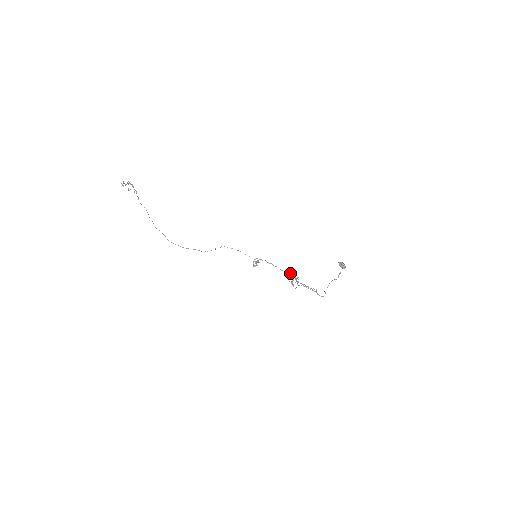
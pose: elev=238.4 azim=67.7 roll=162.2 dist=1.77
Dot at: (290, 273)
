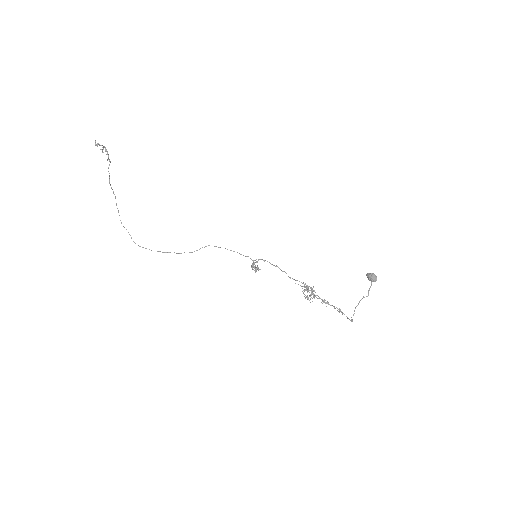
Dot at: (302, 283)
